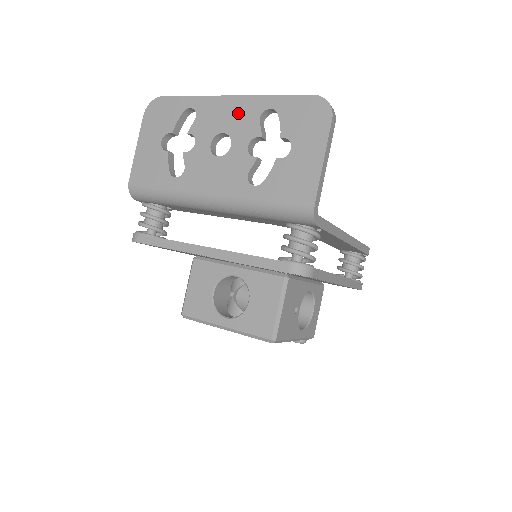
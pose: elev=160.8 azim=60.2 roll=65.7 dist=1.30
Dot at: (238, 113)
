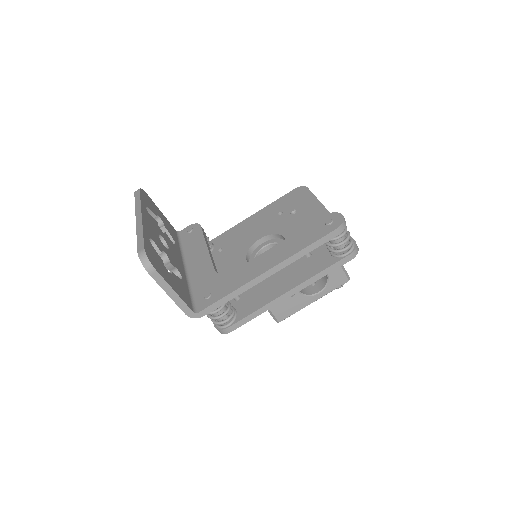
Dot at: occluded
